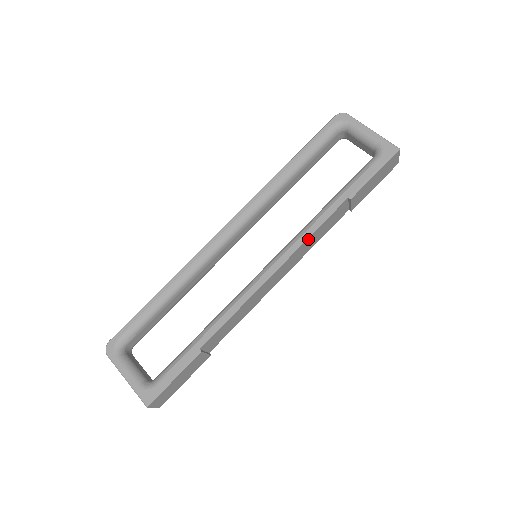
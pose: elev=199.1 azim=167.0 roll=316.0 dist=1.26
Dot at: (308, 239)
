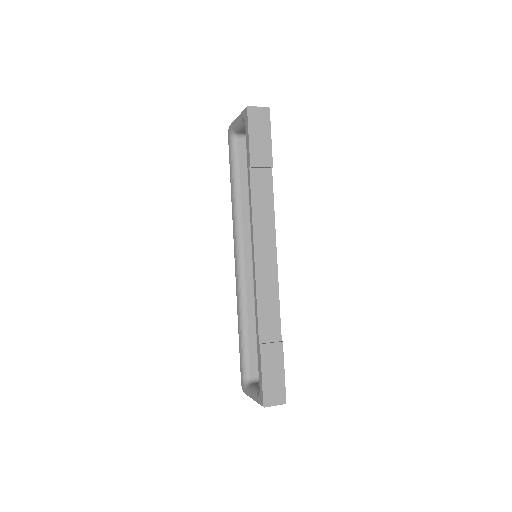
Dot at: (254, 216)
